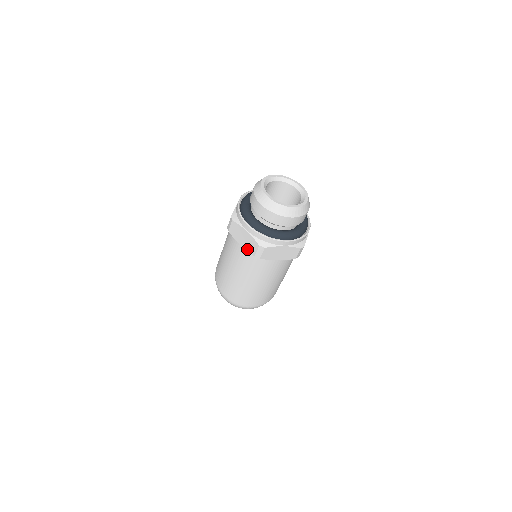
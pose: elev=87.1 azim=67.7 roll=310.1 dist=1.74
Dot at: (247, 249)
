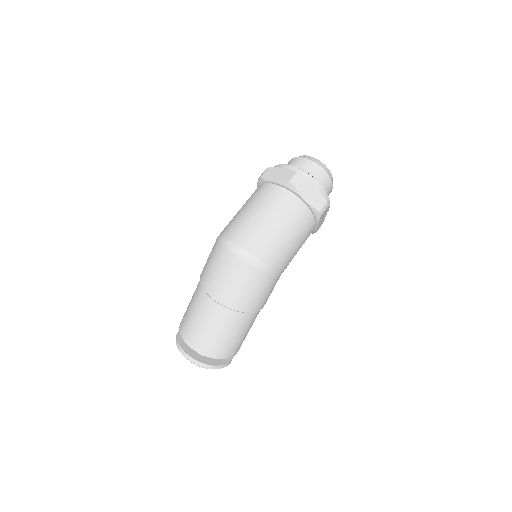
Dot at: (280, 181)
